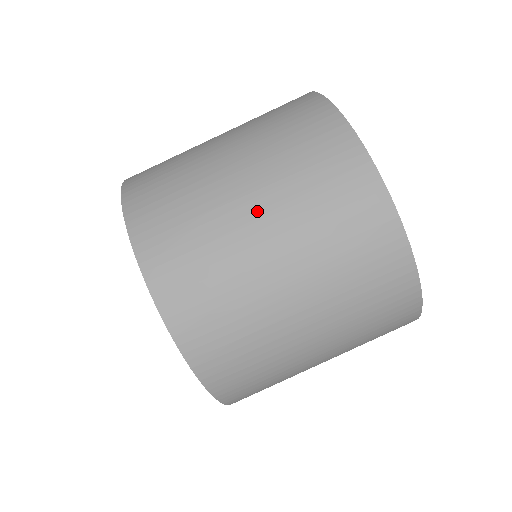
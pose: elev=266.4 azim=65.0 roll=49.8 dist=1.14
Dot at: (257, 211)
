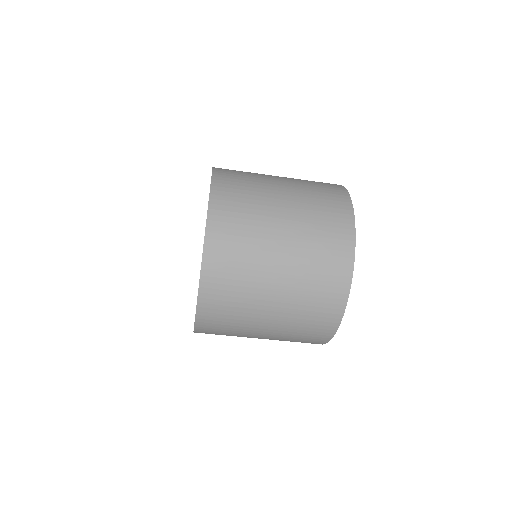
Dot at: (283, 249)
